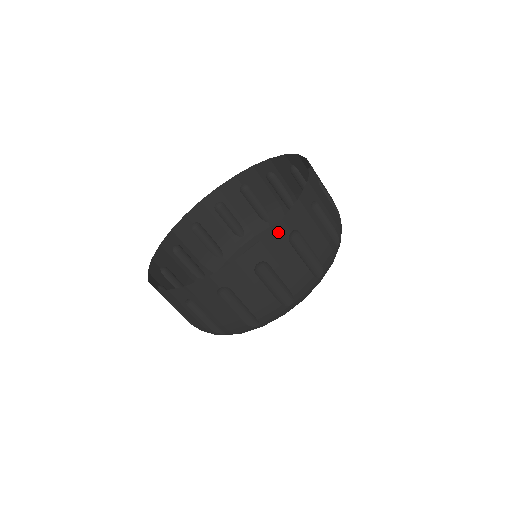
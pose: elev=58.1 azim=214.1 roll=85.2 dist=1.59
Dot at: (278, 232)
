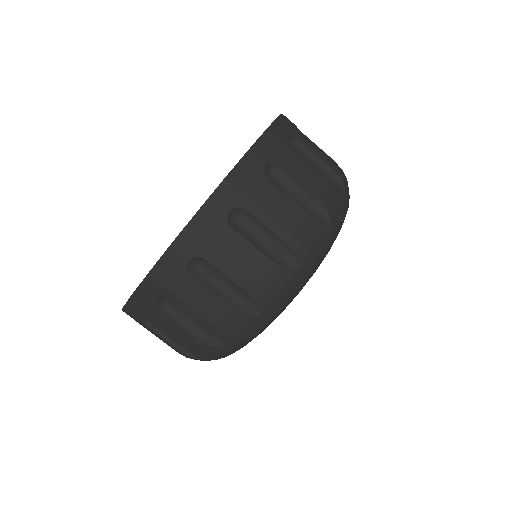
Dot at: (286, 120)
